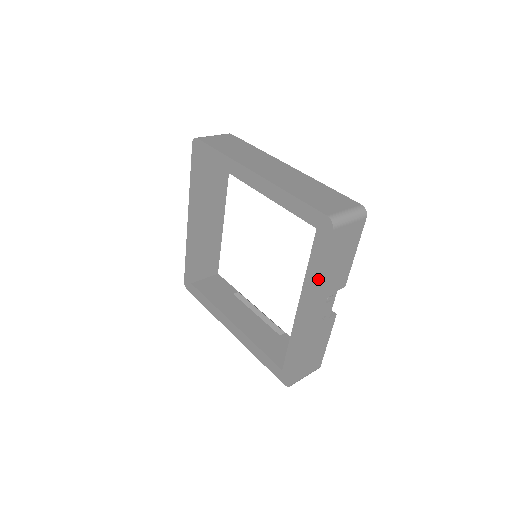
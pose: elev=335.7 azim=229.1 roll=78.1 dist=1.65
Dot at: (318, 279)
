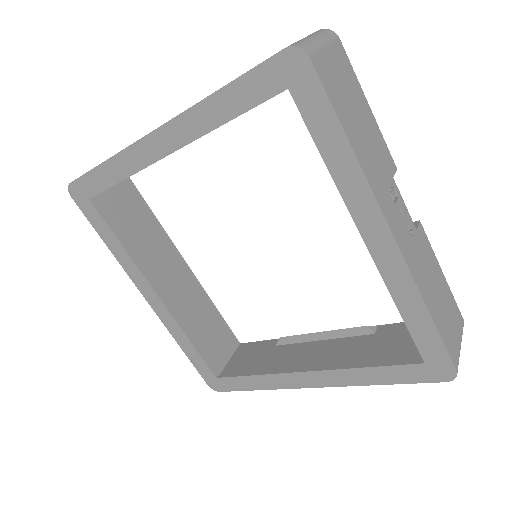
Dot at: (355, 161)
